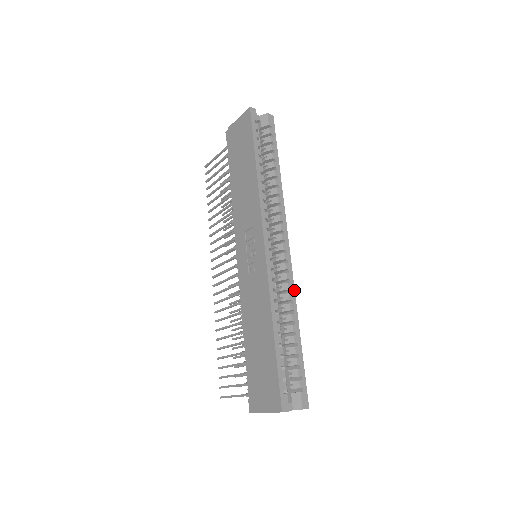
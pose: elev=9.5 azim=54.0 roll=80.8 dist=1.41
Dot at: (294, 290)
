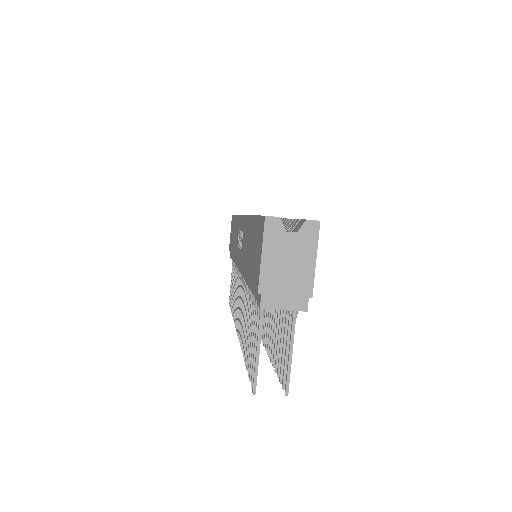
Dot at: occluded
